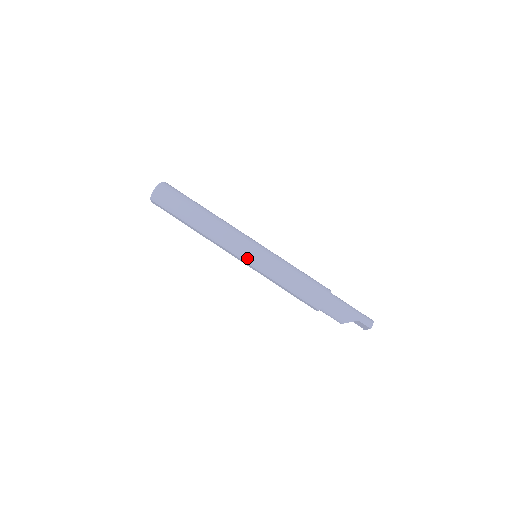
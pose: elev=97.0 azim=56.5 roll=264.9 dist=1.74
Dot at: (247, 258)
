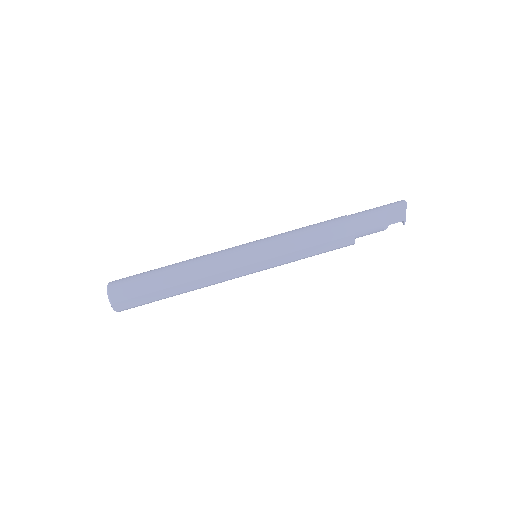
Dot at: (250, 257)
